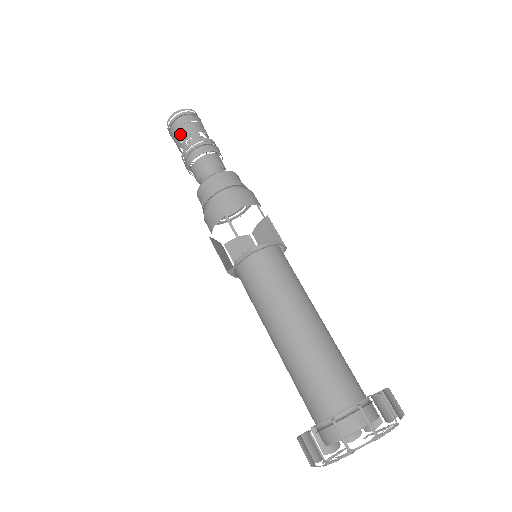
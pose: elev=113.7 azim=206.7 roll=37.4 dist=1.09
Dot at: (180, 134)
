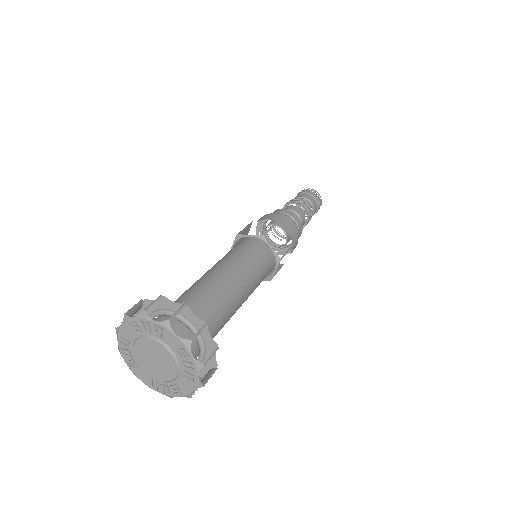
Dot at: (305, 195)
